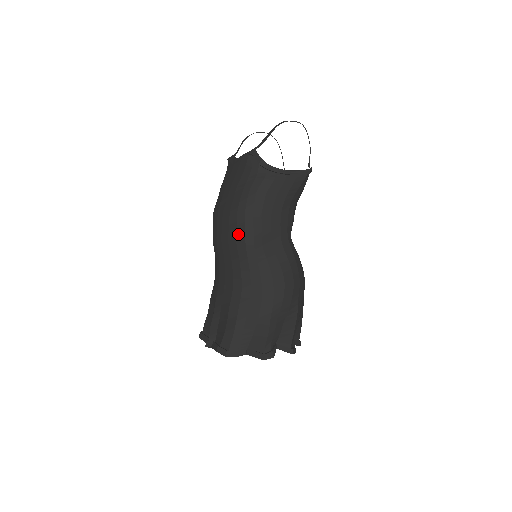
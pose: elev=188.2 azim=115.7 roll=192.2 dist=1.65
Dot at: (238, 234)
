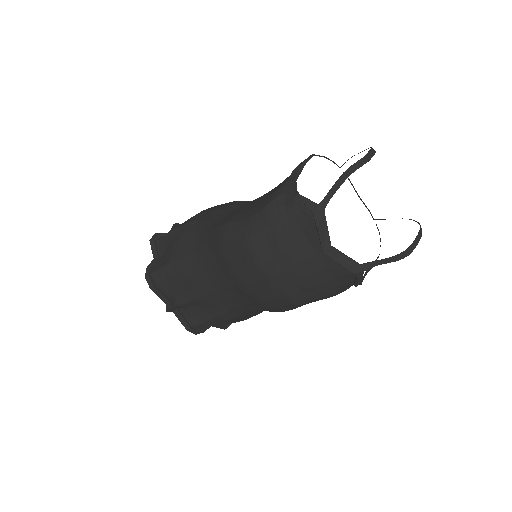
Dot at: (278, 309)
